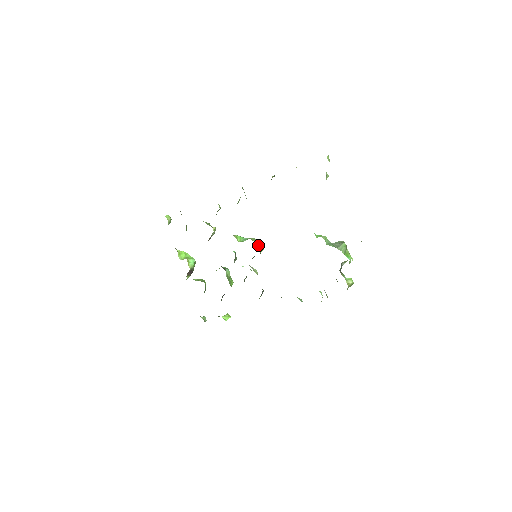
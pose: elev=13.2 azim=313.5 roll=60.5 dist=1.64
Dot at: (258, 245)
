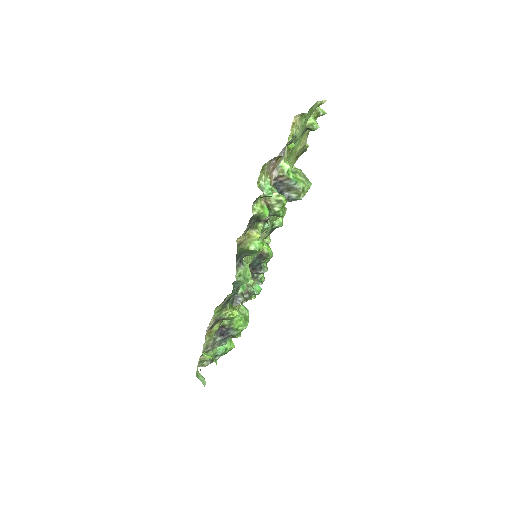
Dot at: occluded
